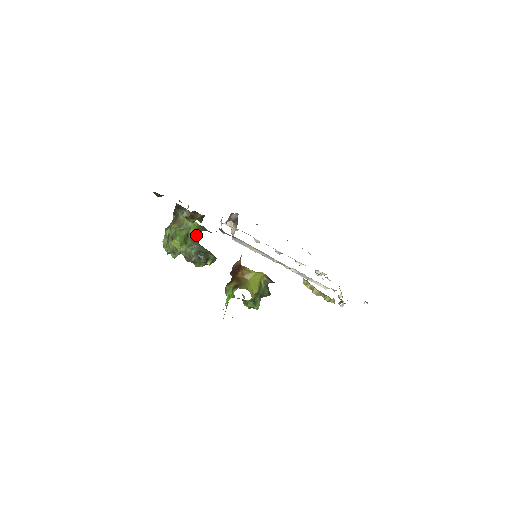
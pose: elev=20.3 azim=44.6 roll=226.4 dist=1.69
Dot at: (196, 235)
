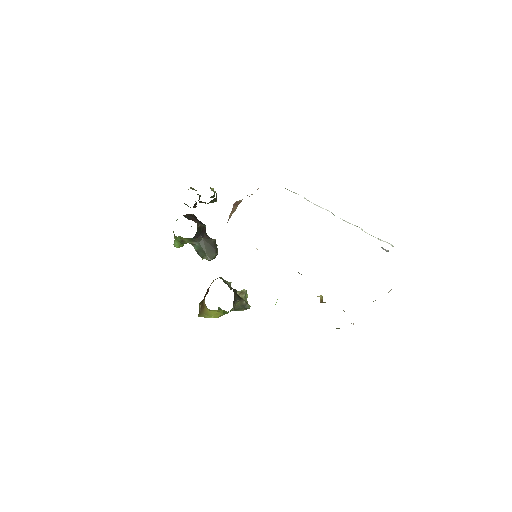
Dot at: (191, 239)
